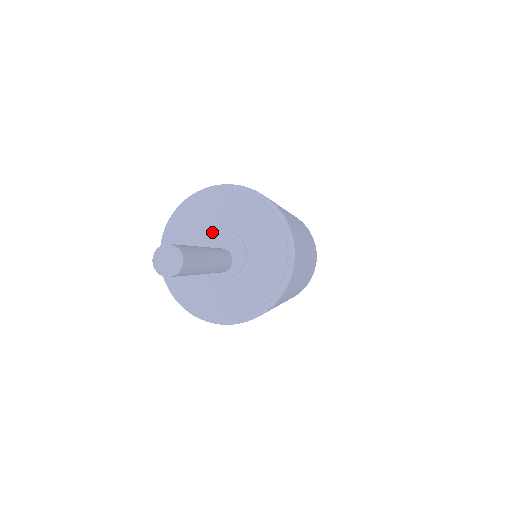
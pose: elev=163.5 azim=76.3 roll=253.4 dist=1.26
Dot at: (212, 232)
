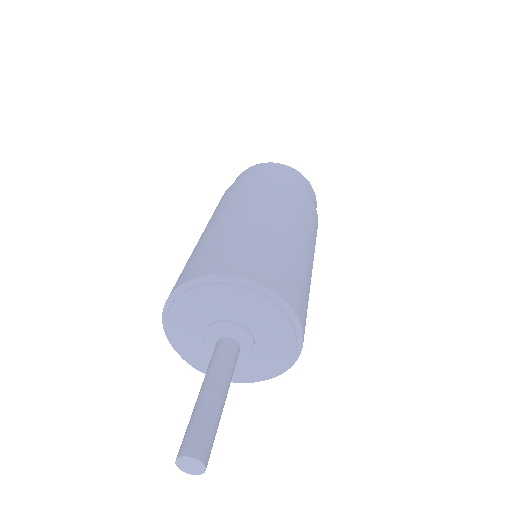
Dot at: (218, 323)
